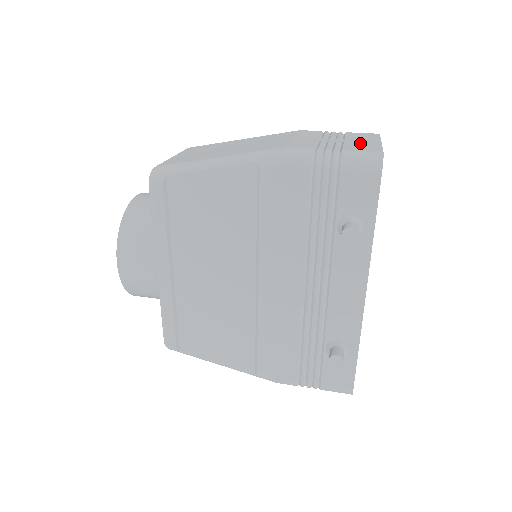
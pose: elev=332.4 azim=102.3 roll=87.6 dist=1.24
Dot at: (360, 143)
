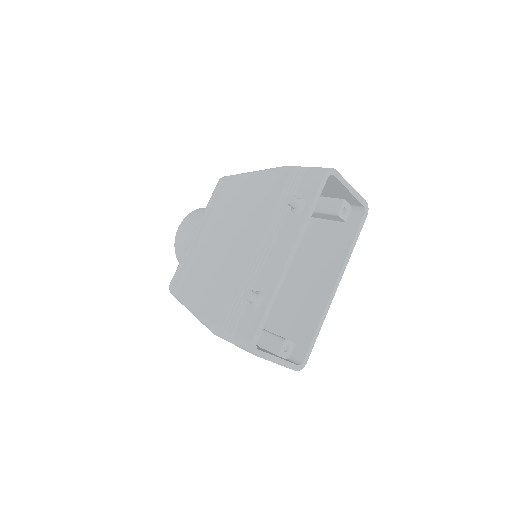
Dot at: occluded
